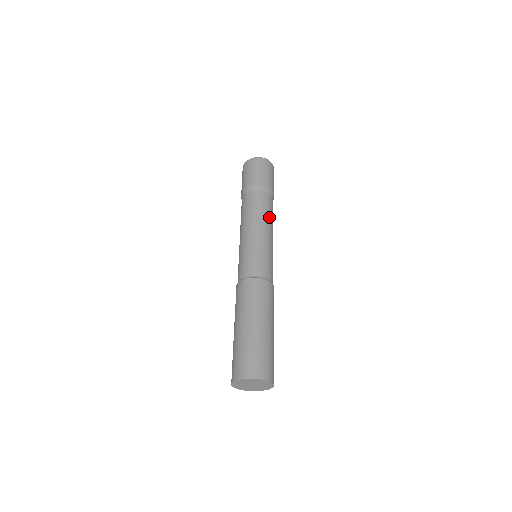
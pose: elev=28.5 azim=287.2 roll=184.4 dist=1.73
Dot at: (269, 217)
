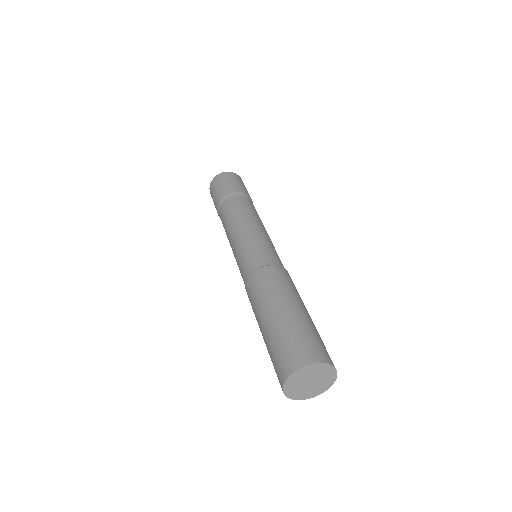
Dot at: (246, 213)
